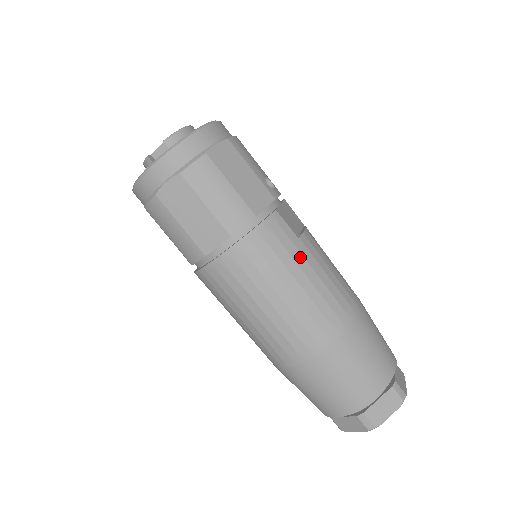
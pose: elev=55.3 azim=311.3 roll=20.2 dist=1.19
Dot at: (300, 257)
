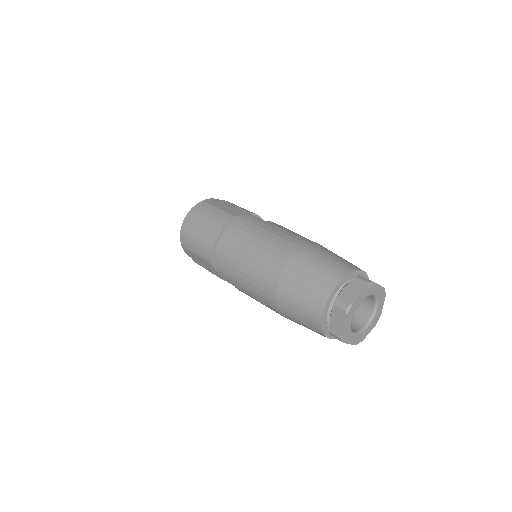
Dot at: (266, 226)
